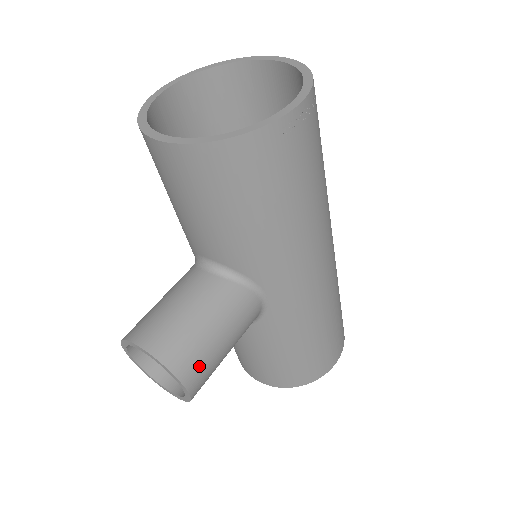
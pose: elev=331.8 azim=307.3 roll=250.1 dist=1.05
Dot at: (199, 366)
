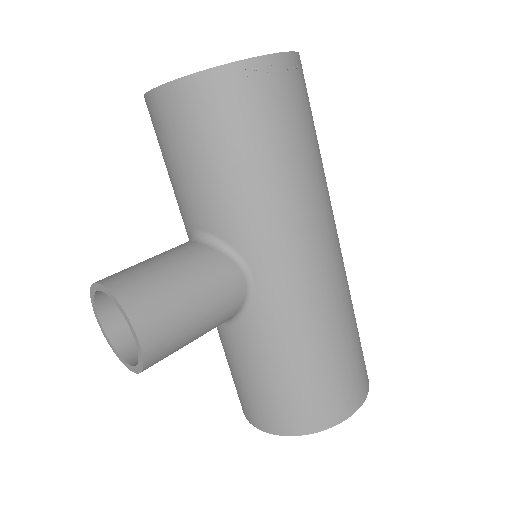
Dot at: (157, 314)
